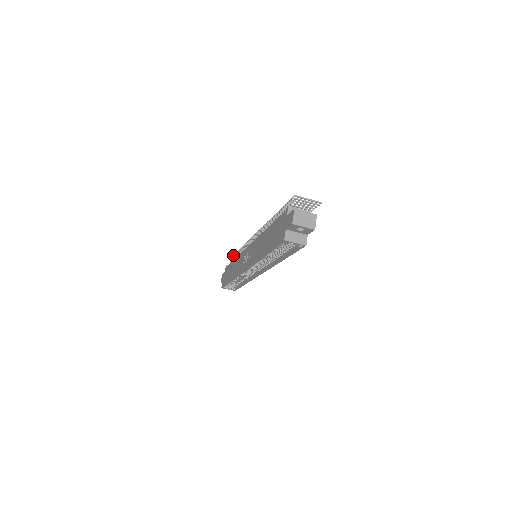
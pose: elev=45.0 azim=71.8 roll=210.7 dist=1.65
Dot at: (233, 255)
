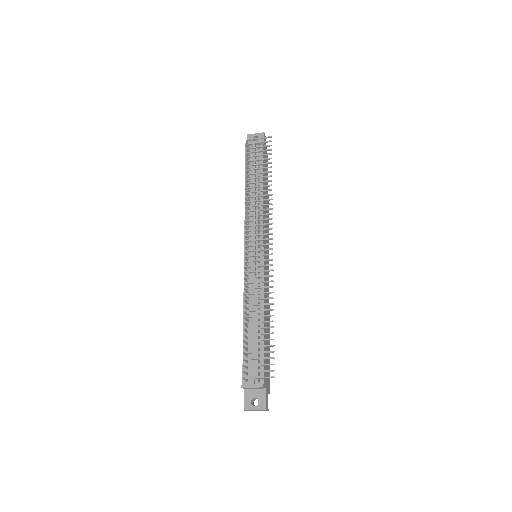
Dot at: occluded
